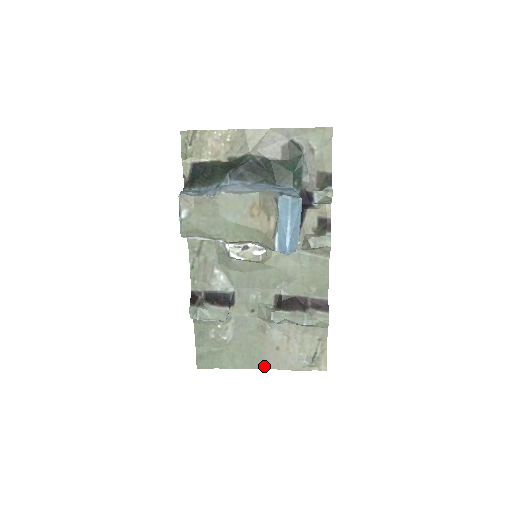
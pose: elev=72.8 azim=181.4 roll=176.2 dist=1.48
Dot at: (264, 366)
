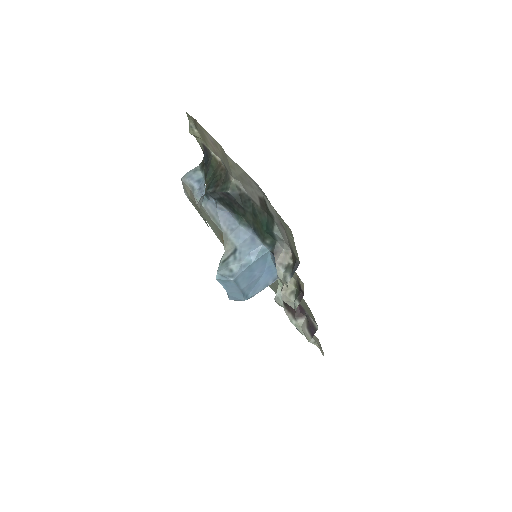
Dot at: occluded
